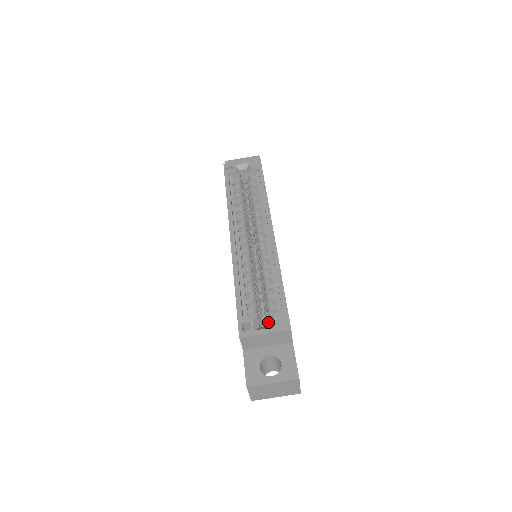
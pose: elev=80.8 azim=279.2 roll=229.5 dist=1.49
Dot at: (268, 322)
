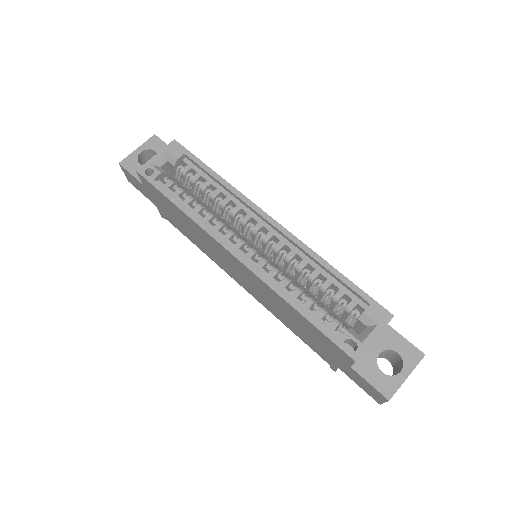
Dot at: occluded
